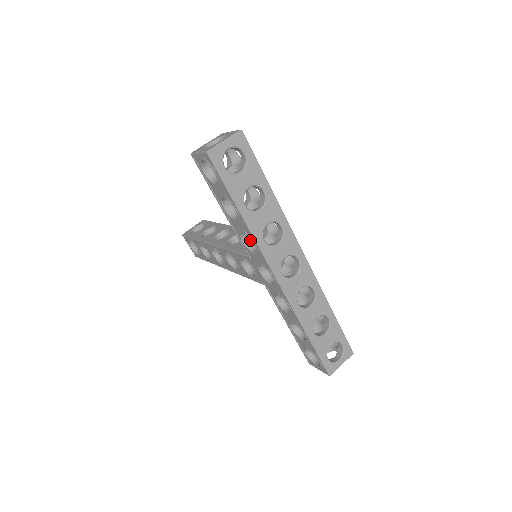
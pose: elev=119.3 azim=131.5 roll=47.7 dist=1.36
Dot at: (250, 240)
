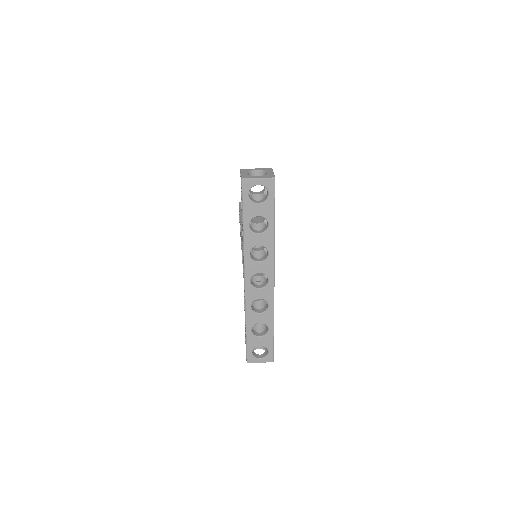
Dot at: occluded
